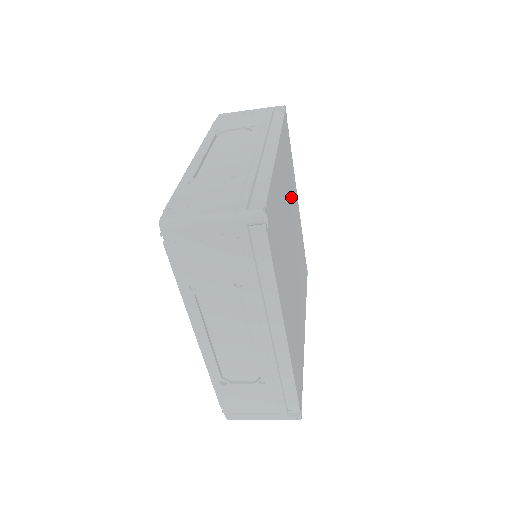
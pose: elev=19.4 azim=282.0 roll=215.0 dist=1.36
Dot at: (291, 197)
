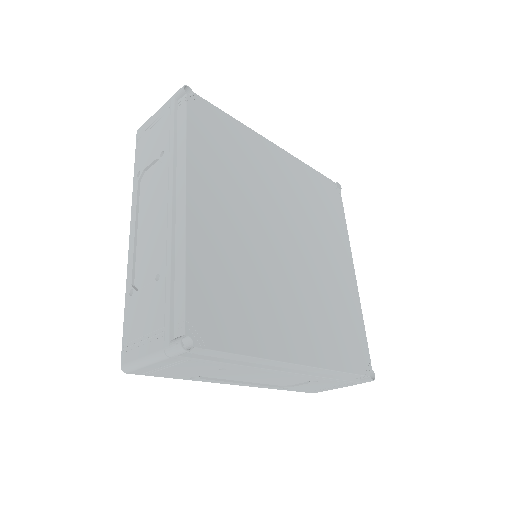
Dot at: (316, 224)
